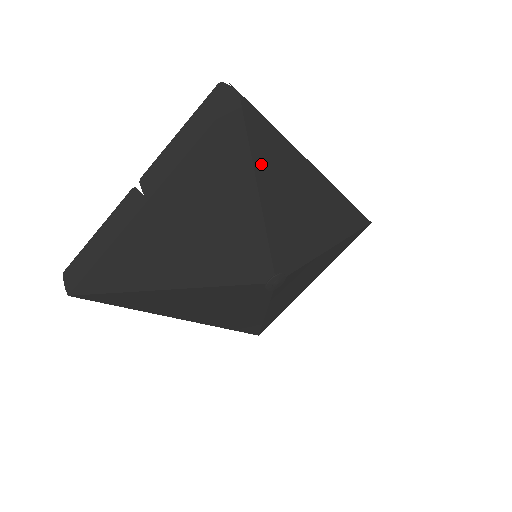
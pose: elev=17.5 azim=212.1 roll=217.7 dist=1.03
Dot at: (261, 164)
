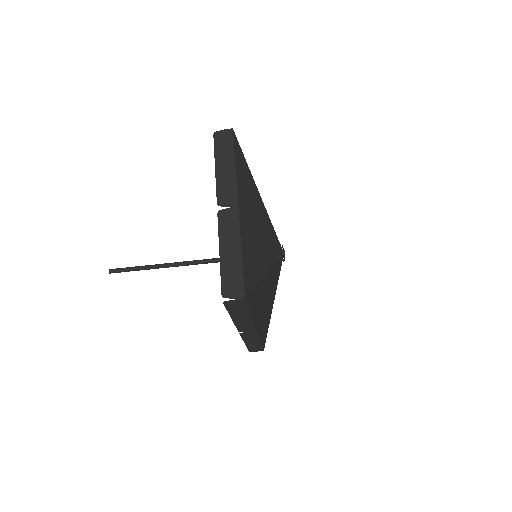
Dot at: occluded
